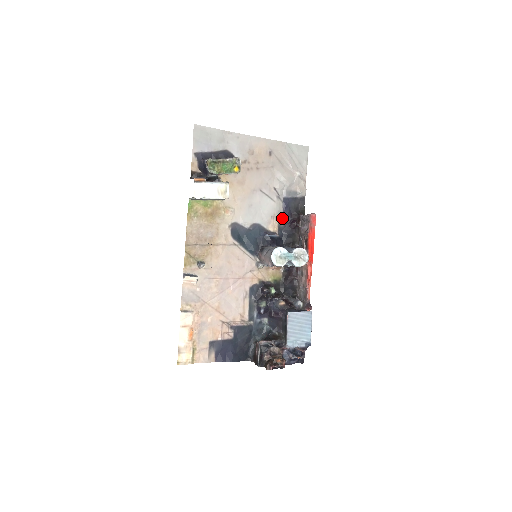
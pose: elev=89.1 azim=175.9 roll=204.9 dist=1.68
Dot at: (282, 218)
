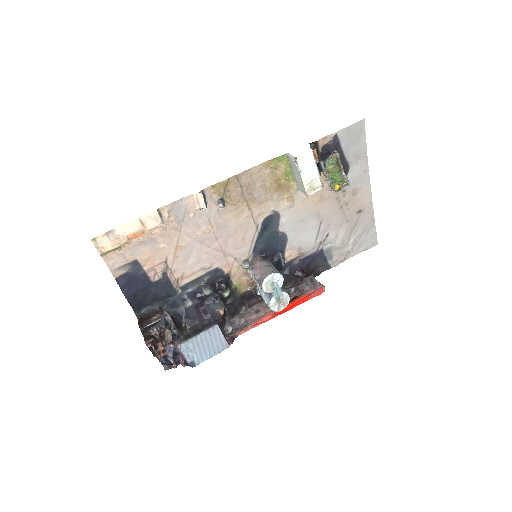
Dot at: (302, 258)
